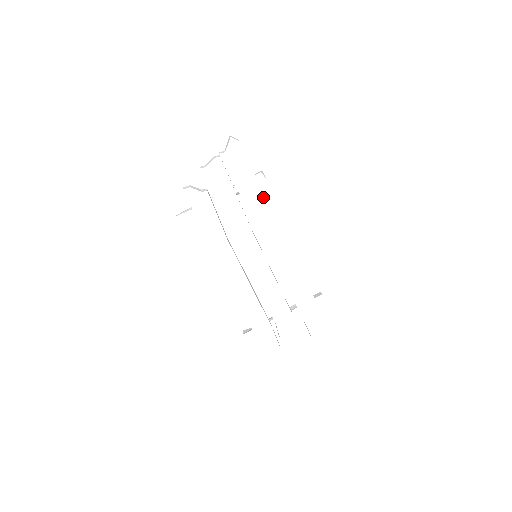
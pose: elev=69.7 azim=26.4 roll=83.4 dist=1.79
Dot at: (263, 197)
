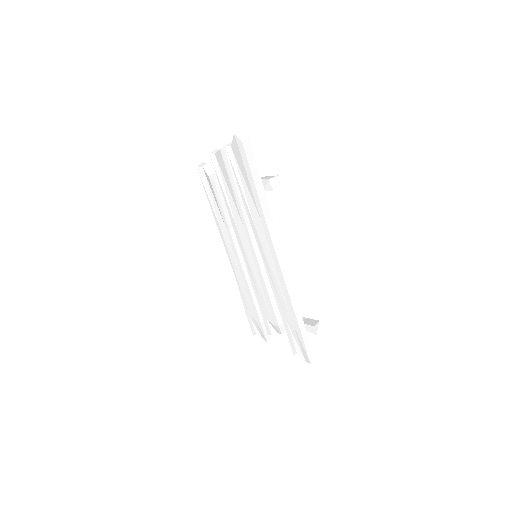
Dot at: (260, 208)
